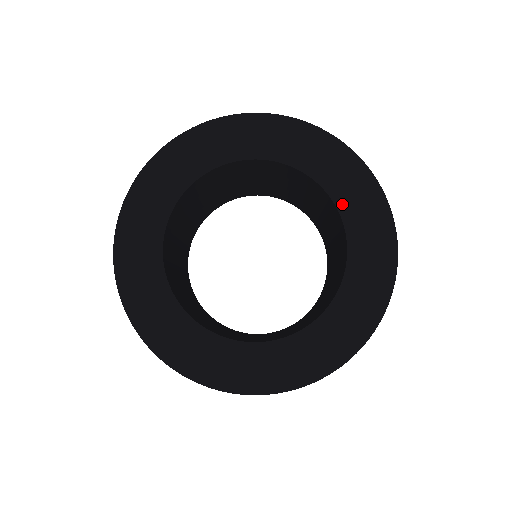
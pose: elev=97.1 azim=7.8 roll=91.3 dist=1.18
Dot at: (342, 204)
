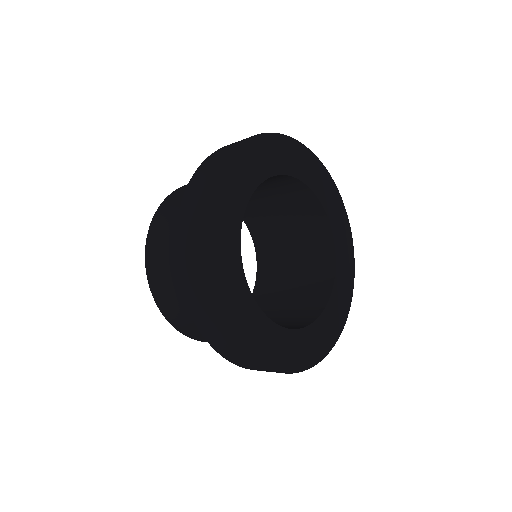
Dot at: (319, 194)
